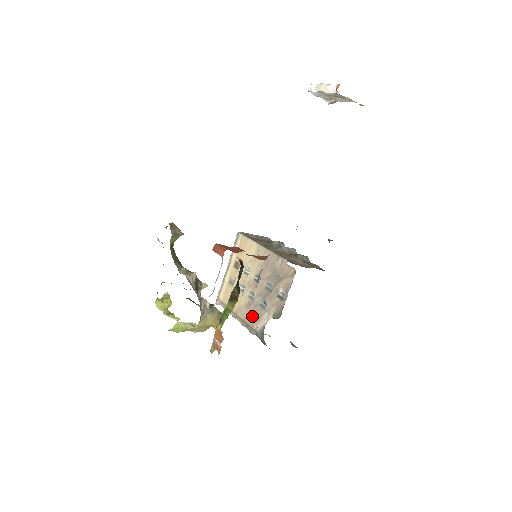
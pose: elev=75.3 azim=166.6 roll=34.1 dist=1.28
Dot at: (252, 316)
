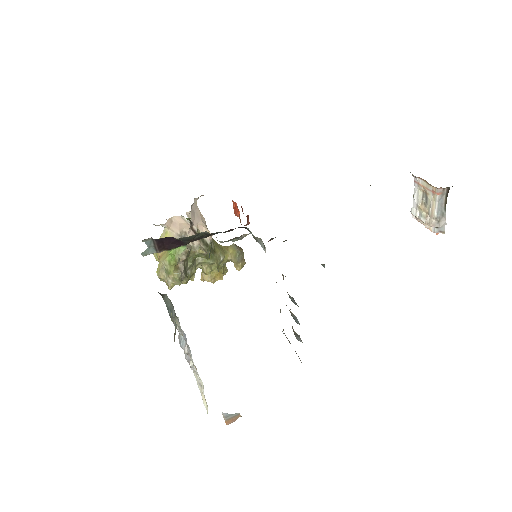
Dot at: occluded
